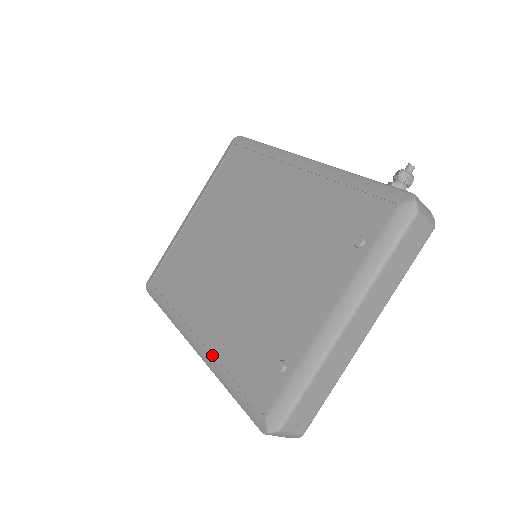
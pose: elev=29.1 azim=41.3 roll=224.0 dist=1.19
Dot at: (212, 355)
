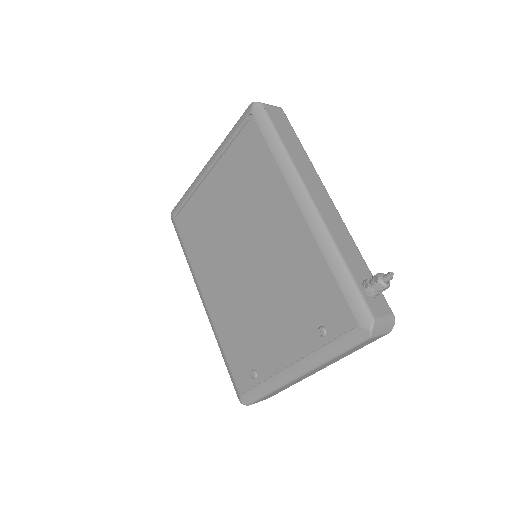
Dot at: (214, 325)
